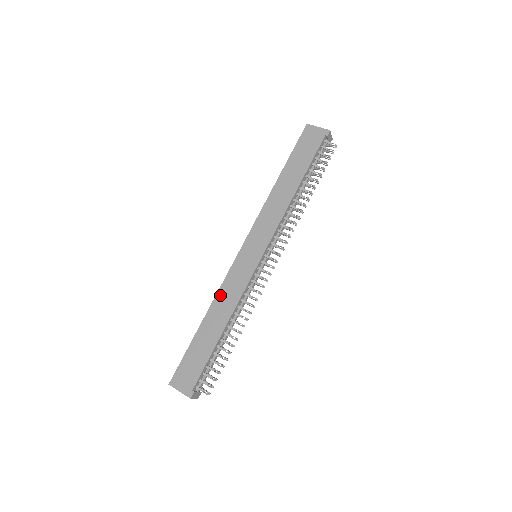
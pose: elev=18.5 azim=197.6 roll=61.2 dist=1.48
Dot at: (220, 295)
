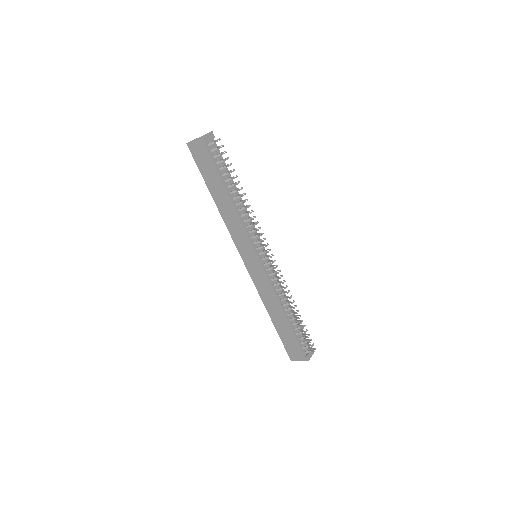
Dot at: (263, 297)
